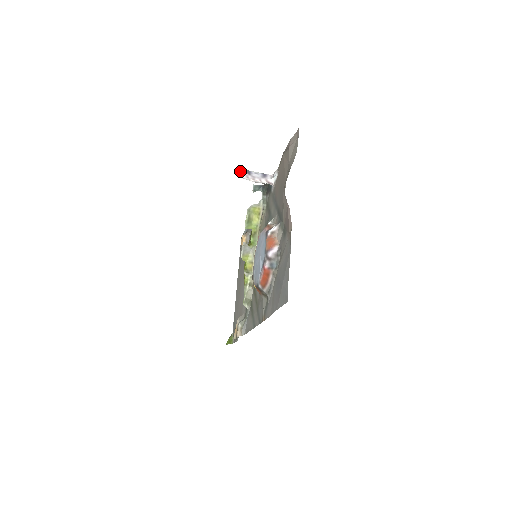
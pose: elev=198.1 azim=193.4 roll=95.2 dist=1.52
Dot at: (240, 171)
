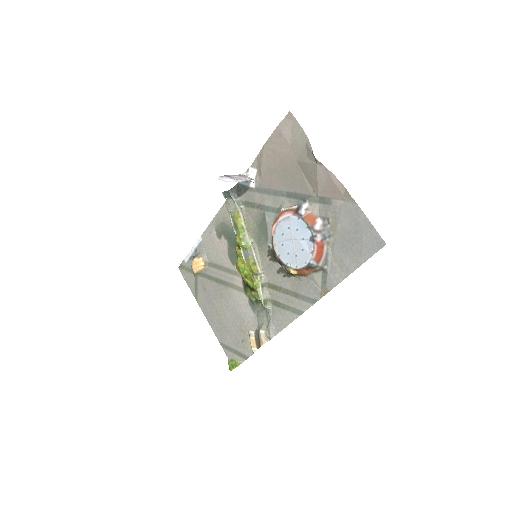
Dot at: (221, 177)
